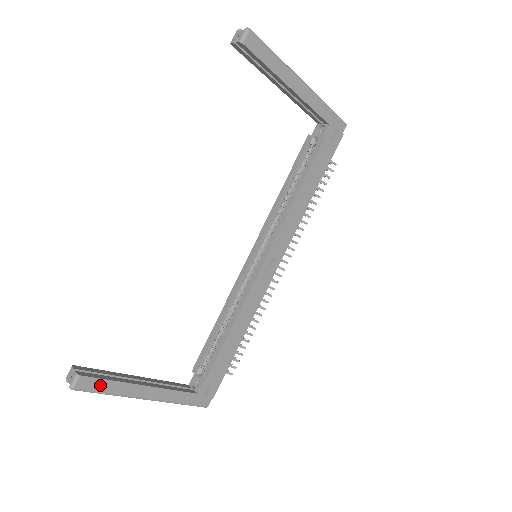
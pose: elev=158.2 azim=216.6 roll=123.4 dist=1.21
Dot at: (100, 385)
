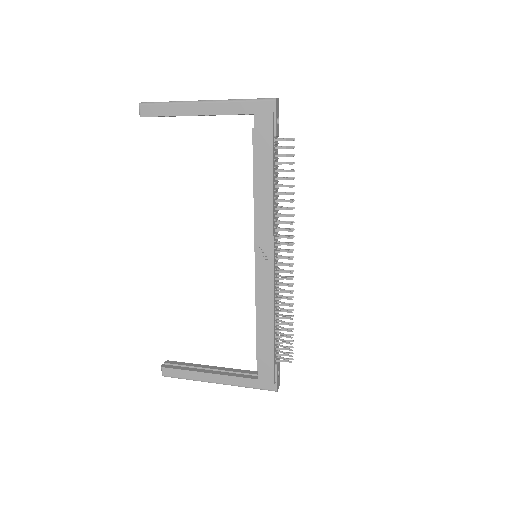
Dot at: (178, 373)
